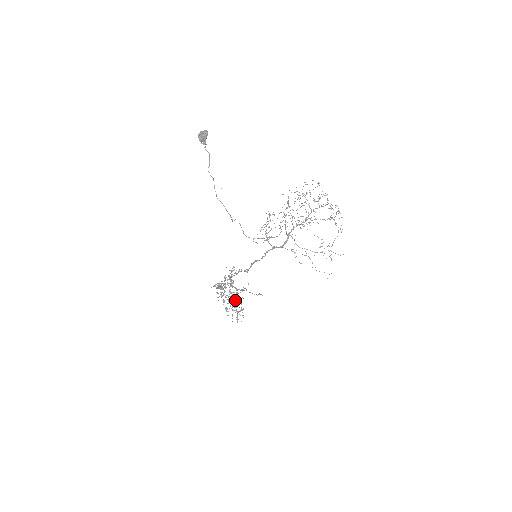
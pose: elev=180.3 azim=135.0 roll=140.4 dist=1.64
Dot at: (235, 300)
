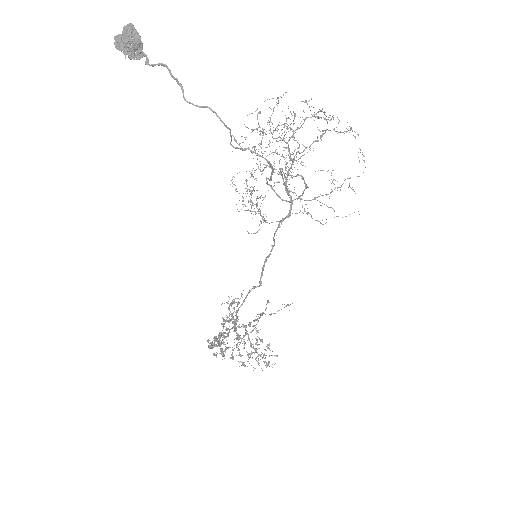
Dot at: (250, 343)
